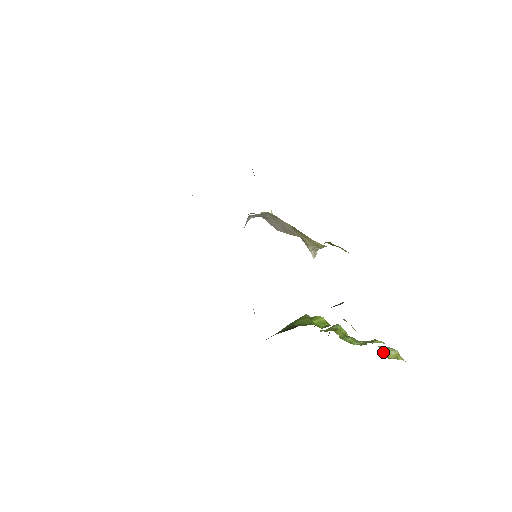
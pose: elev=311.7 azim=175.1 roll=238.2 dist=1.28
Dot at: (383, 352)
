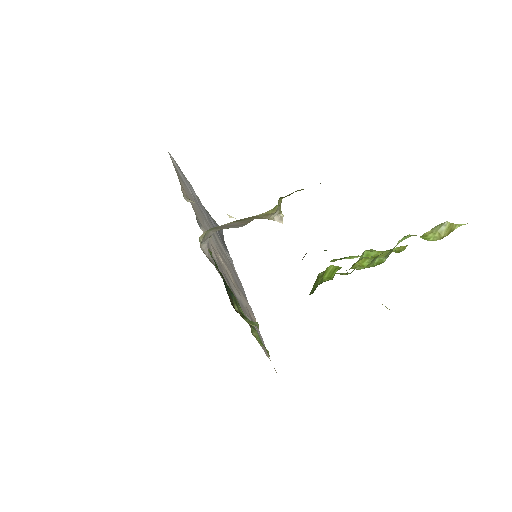
Dot at: (429, 238)
